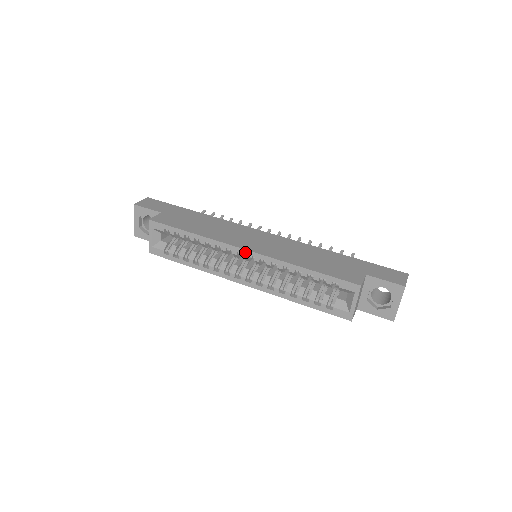
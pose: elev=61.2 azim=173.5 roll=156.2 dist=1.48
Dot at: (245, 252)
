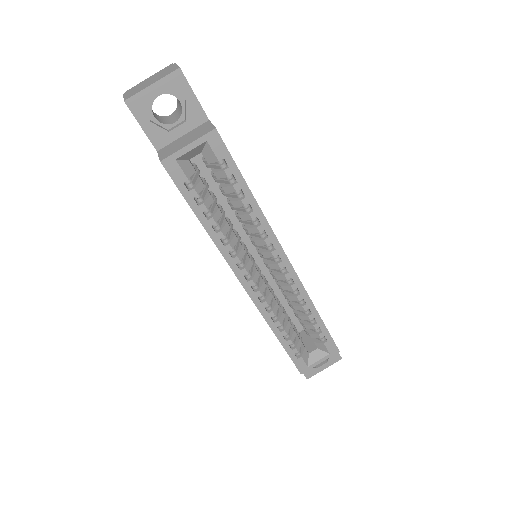
Dot at: (286, 261)
